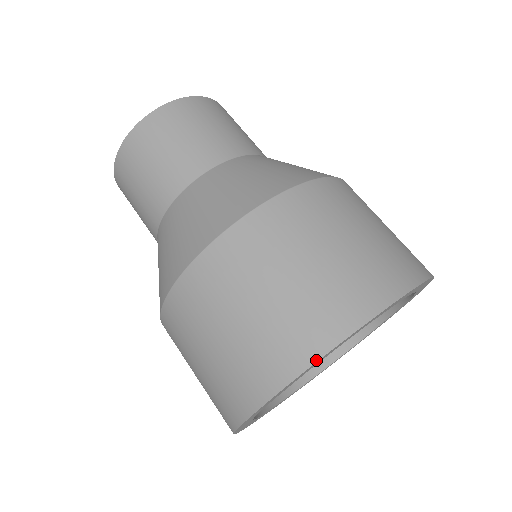
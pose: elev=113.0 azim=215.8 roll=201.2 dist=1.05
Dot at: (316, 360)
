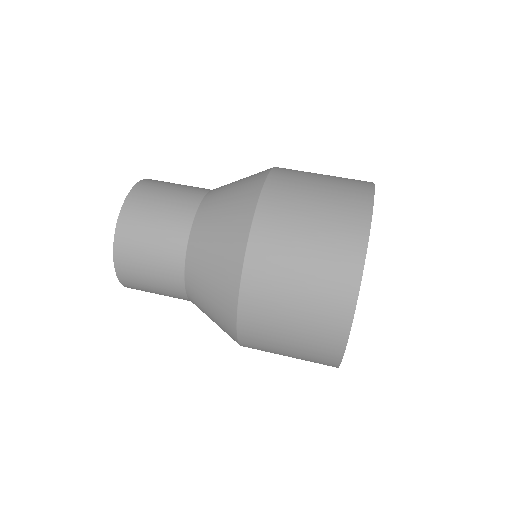
Dot at: (367, 241)
